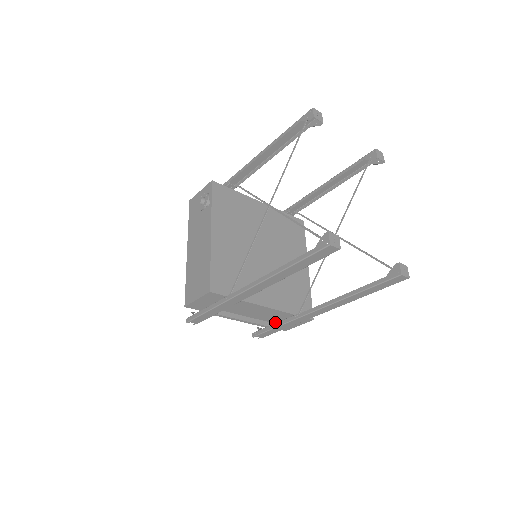
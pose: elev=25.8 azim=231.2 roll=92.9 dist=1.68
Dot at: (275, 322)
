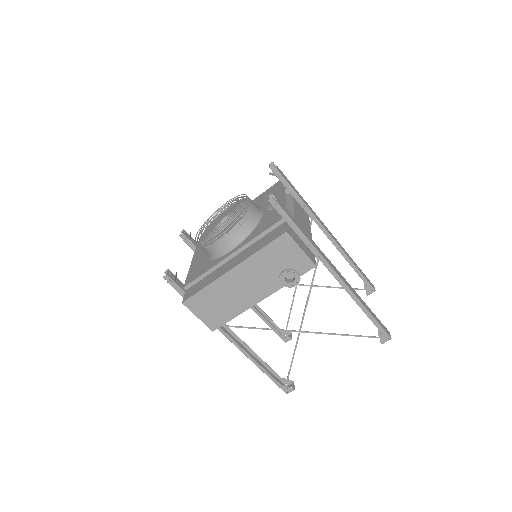
Dot at: occluded
